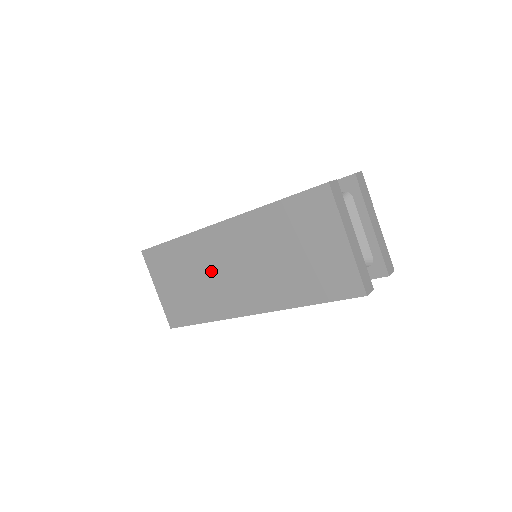
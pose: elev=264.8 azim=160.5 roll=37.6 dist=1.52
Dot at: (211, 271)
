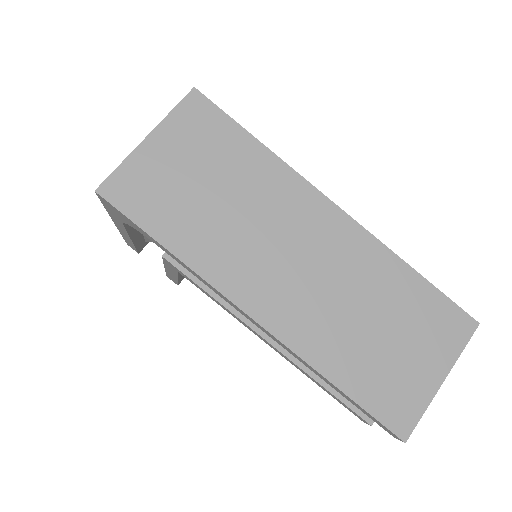
Dot at: (265, 225)
